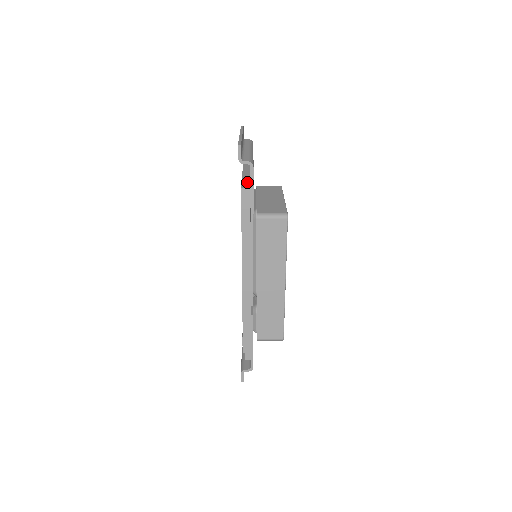
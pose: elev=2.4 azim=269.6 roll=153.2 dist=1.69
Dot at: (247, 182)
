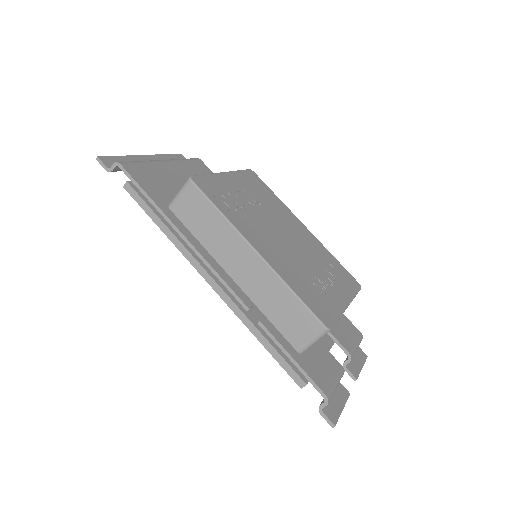
Dot at: occluded
